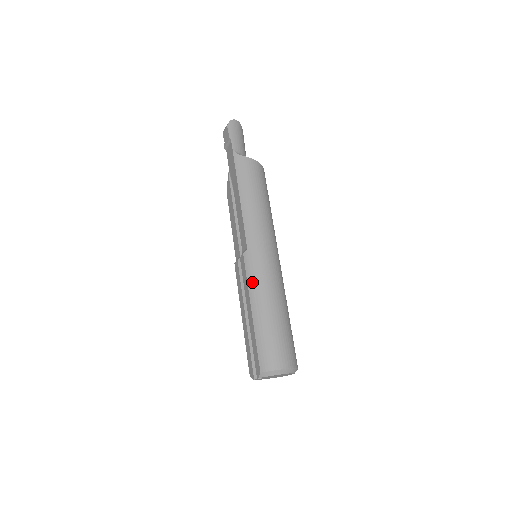
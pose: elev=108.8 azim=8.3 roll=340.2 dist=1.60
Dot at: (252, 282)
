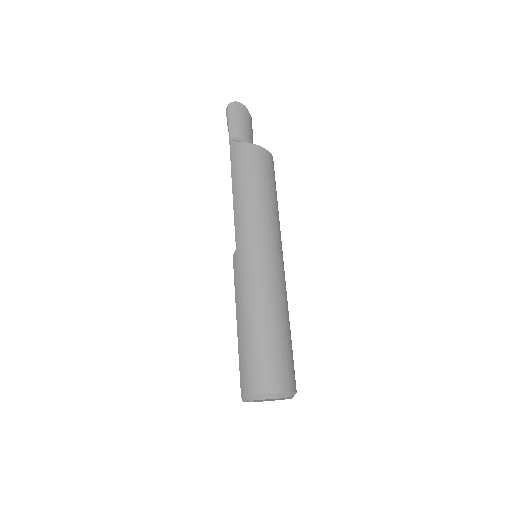
Dot at: (238, 288)
